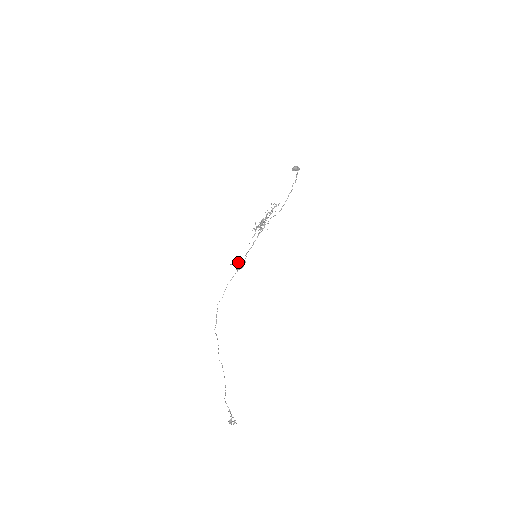
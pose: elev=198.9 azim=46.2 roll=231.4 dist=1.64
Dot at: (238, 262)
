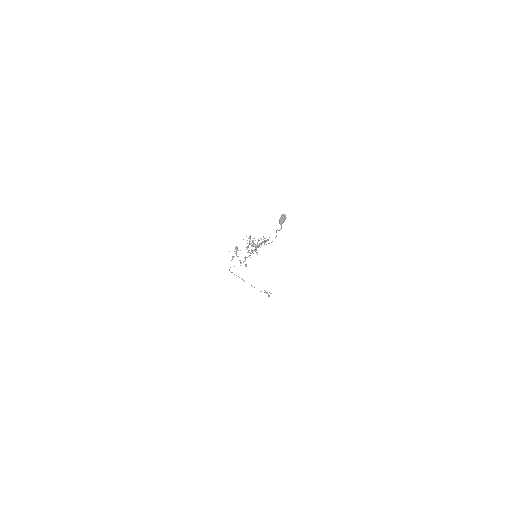
Dot at: occluded
